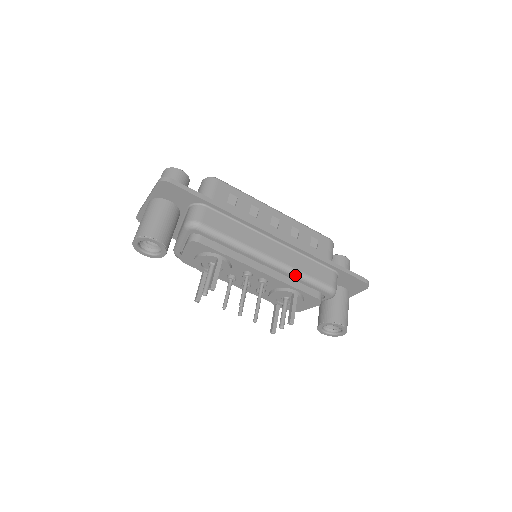
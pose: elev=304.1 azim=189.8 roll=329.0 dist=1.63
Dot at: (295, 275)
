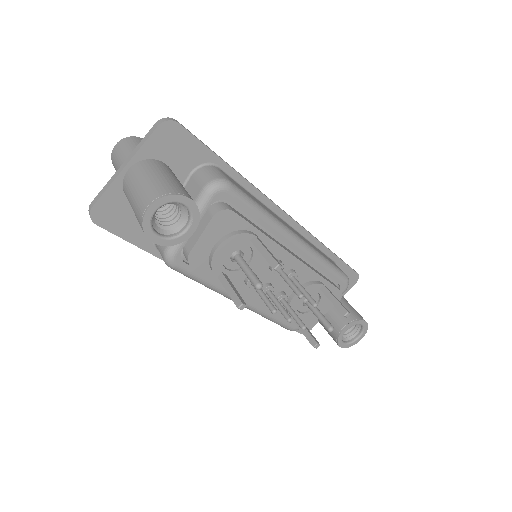
Dot at: (320, 260)
